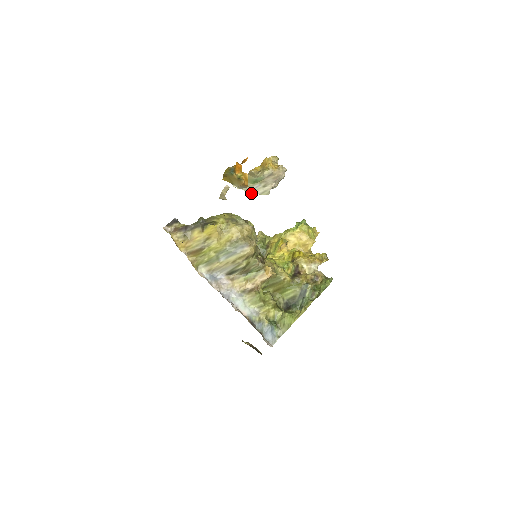
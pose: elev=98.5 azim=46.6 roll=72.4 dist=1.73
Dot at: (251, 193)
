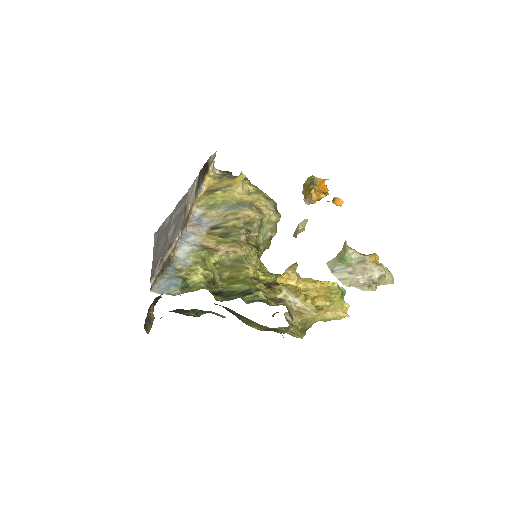
Dot at: (332, 273)
